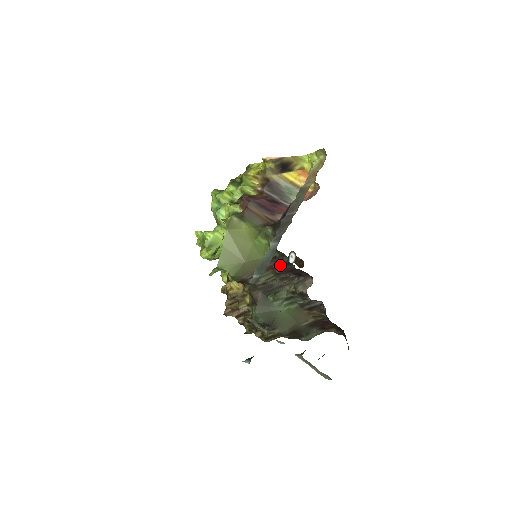
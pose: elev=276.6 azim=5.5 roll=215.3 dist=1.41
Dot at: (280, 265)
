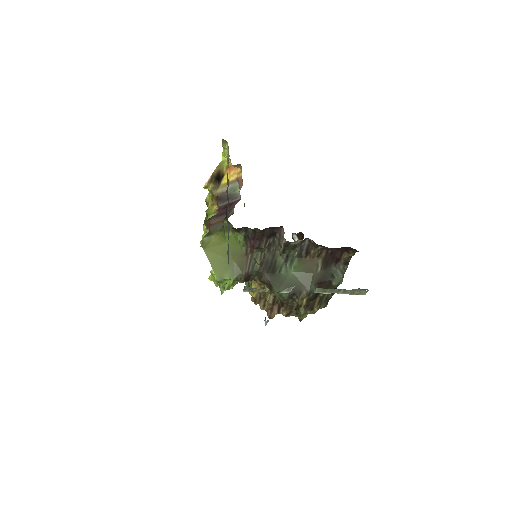
Dot at: (253, 239)
